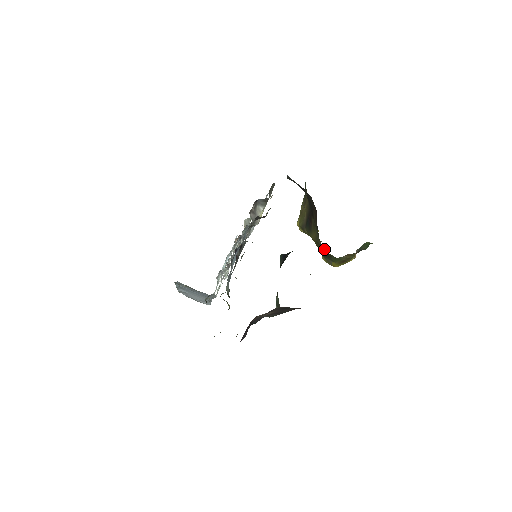
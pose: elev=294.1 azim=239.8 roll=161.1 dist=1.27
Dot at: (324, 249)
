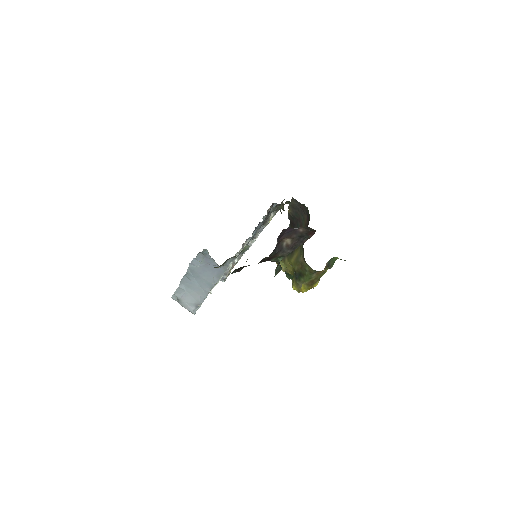
Dot at: (302, 265)
